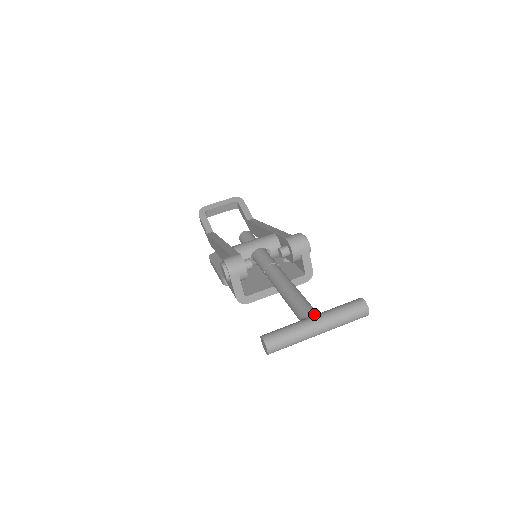
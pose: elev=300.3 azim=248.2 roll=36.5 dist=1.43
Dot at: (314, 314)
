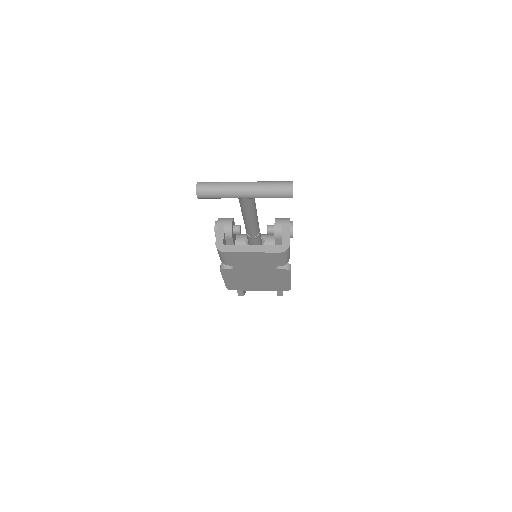
Dot at: occluded
